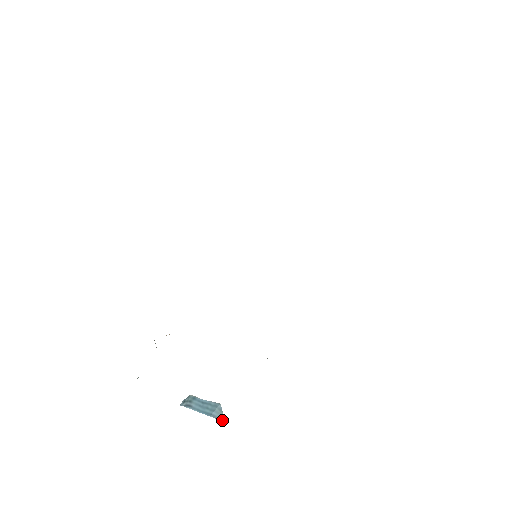
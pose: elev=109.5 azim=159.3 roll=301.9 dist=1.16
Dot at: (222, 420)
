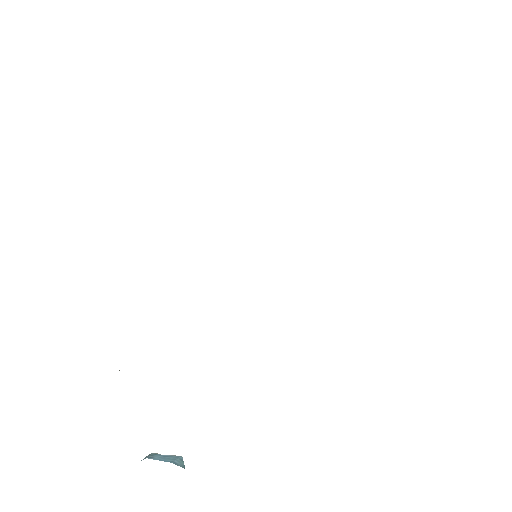
Dot at: (182, 467)
